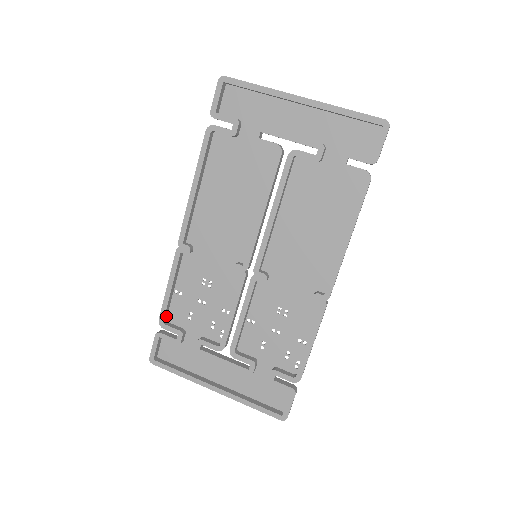
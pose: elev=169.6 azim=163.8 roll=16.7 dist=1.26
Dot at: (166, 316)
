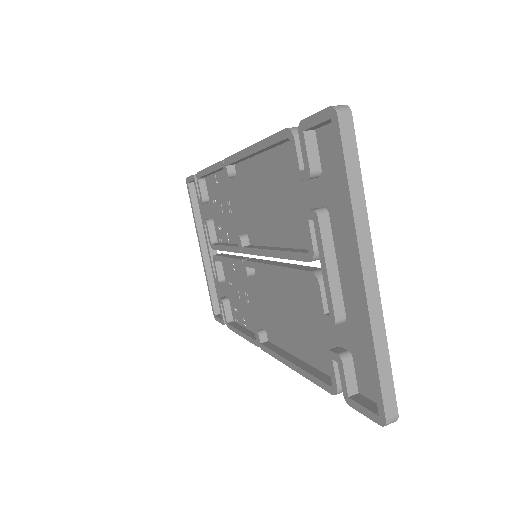
Dot at: (205, 176)
